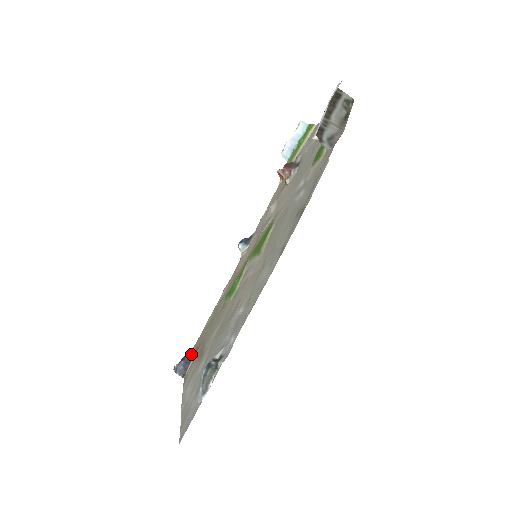
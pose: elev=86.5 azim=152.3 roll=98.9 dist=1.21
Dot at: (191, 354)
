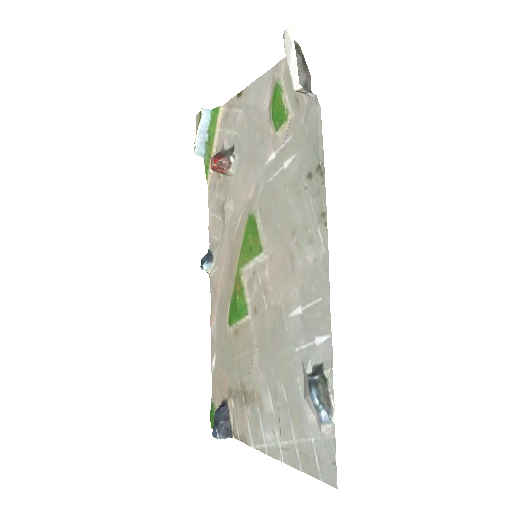
Dot at: (224, 408)
